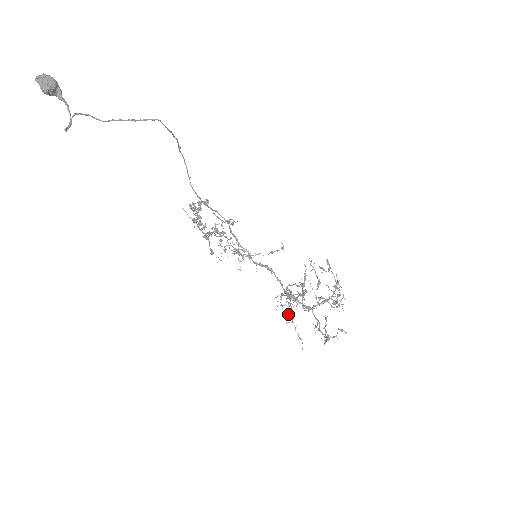
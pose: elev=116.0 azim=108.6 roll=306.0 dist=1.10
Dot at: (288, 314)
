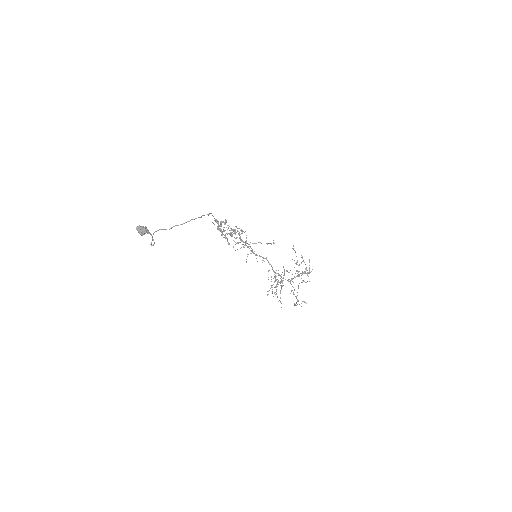
Dot at: occluded
